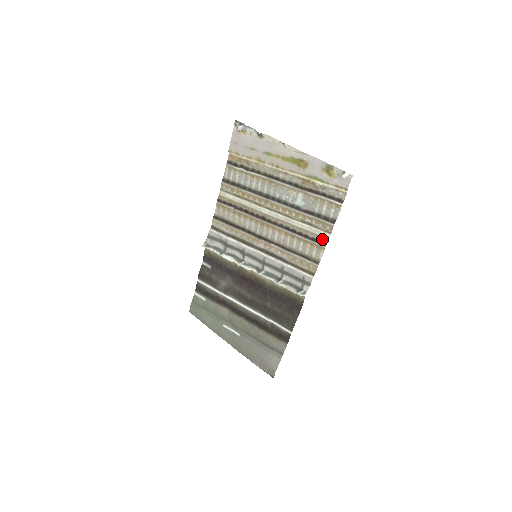
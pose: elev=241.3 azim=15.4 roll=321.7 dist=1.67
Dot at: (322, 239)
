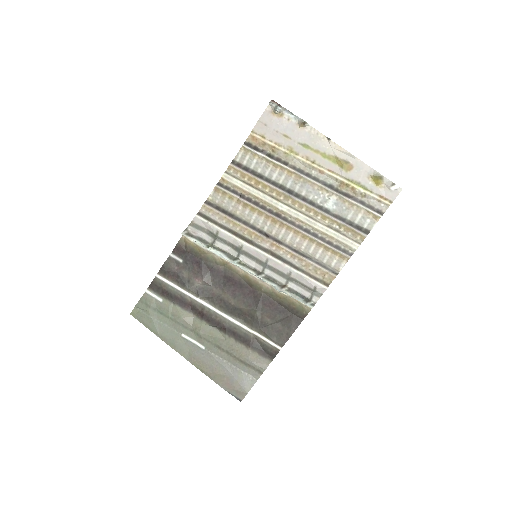
Dot at: (348, 249)
